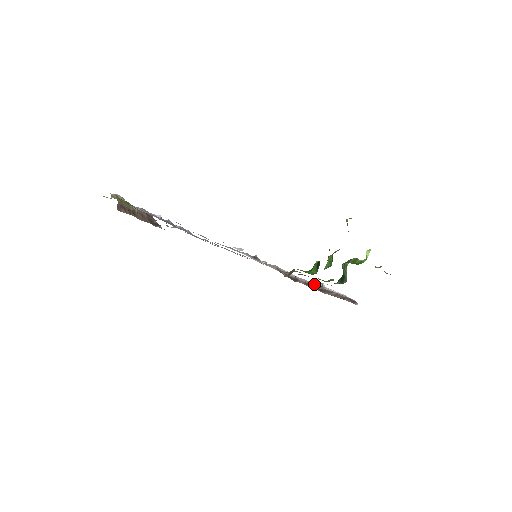
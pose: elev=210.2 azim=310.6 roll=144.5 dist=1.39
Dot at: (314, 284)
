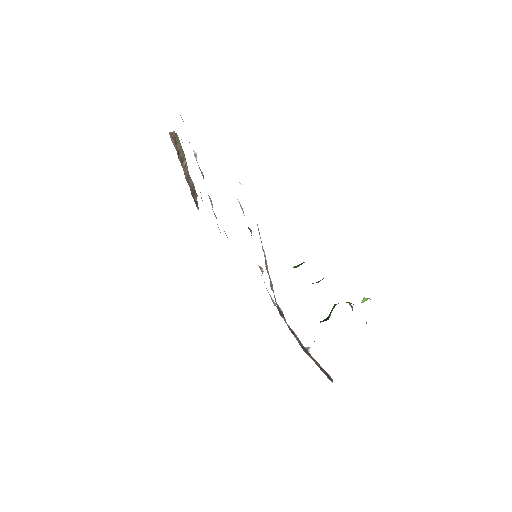
Dot at: occluded
